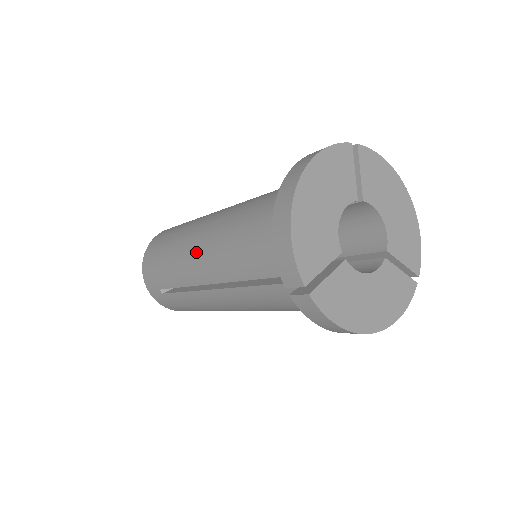
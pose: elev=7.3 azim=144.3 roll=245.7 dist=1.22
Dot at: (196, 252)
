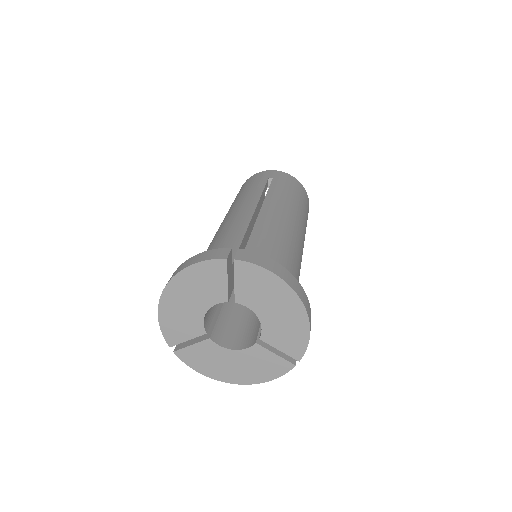
Dot at: occluded
